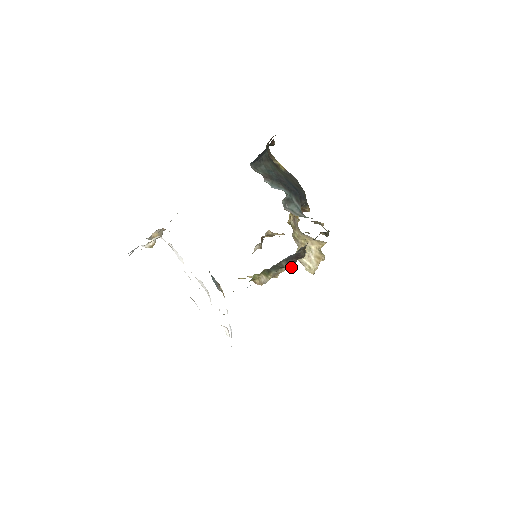
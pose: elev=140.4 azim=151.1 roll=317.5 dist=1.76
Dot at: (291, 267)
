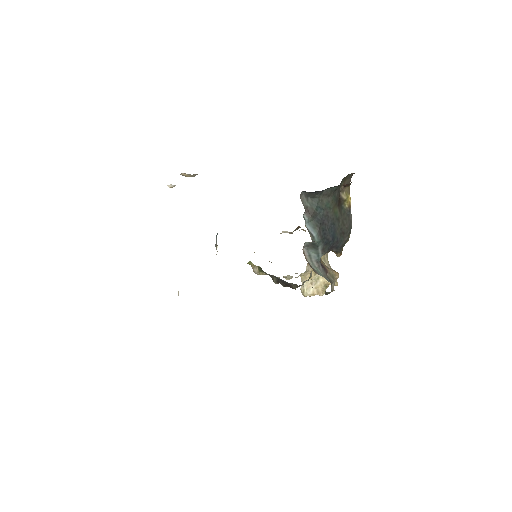
Dot at: (288, 279)
